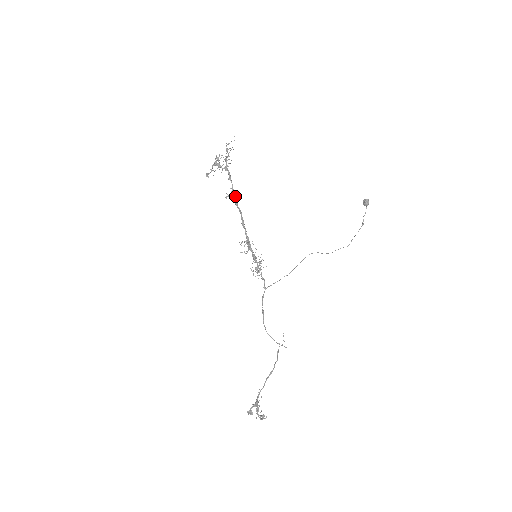
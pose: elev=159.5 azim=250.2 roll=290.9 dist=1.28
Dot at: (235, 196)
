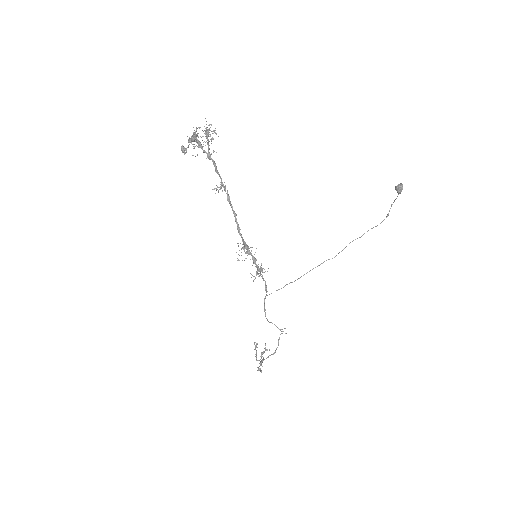
Dot at: (225, 191)
